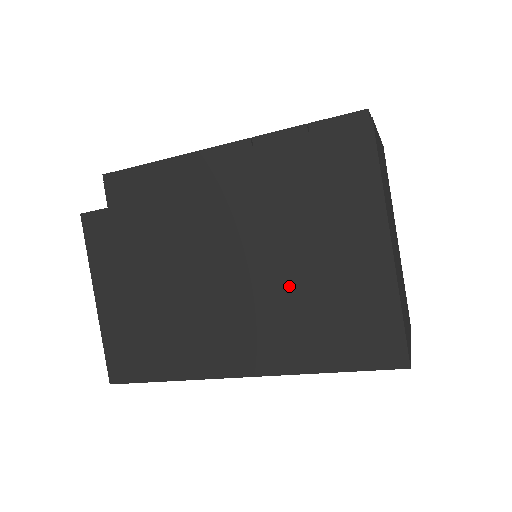
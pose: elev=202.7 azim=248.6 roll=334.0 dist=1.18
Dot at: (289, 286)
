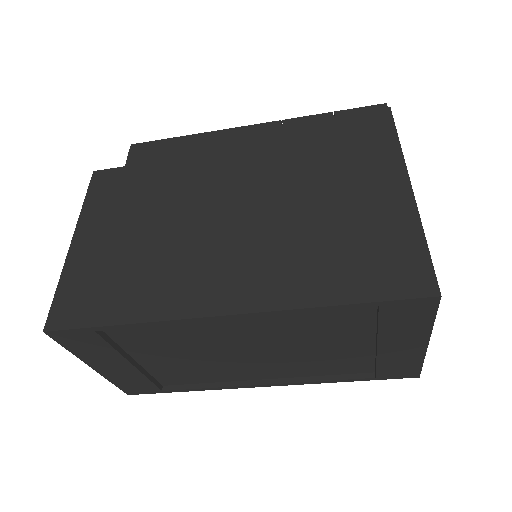
Dot at: (302, 222)
